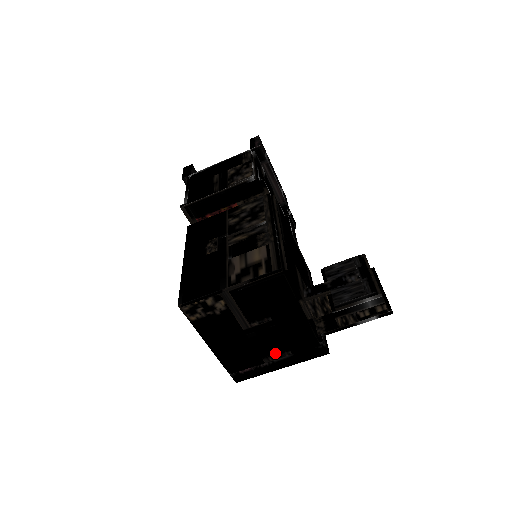
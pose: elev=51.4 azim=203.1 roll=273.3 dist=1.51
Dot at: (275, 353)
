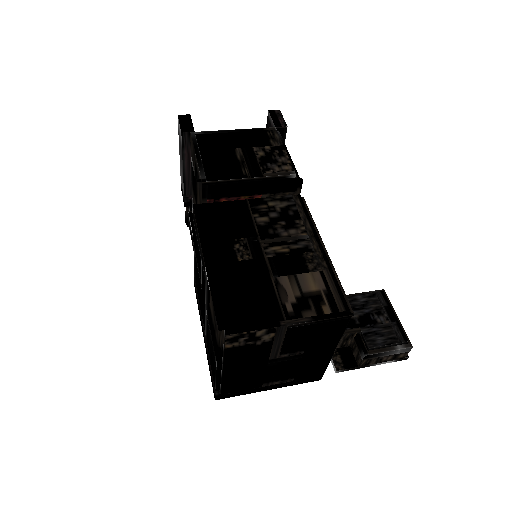
Dot at: (279, 379)
